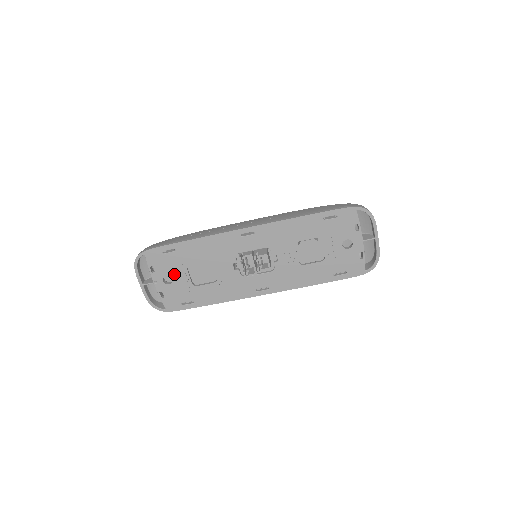
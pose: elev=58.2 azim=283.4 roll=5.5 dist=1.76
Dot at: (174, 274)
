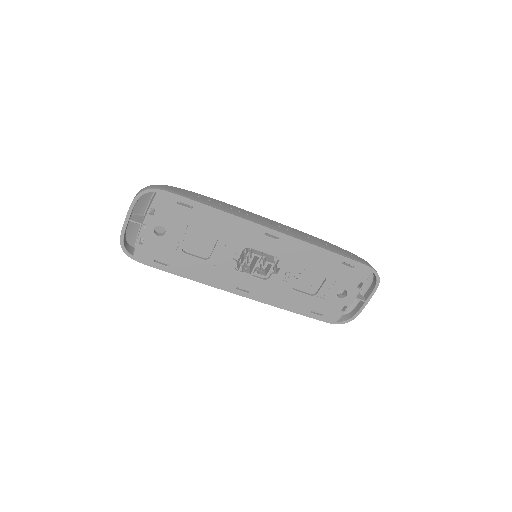
Dot at: (171, 229)
